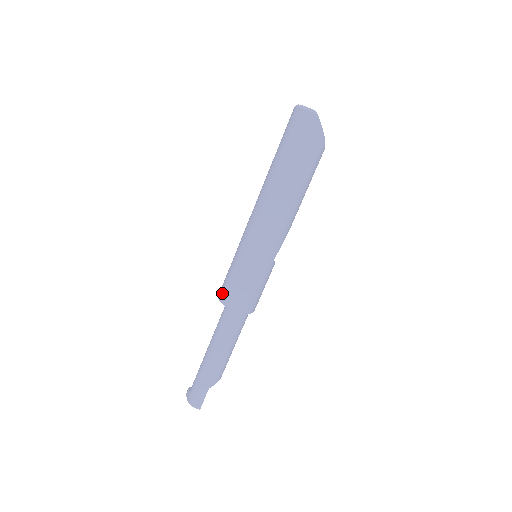
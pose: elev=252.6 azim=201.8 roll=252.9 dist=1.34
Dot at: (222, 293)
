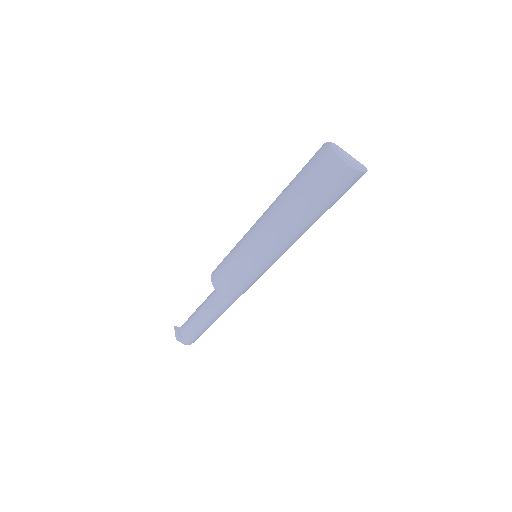
Dot at: (229, 293)
